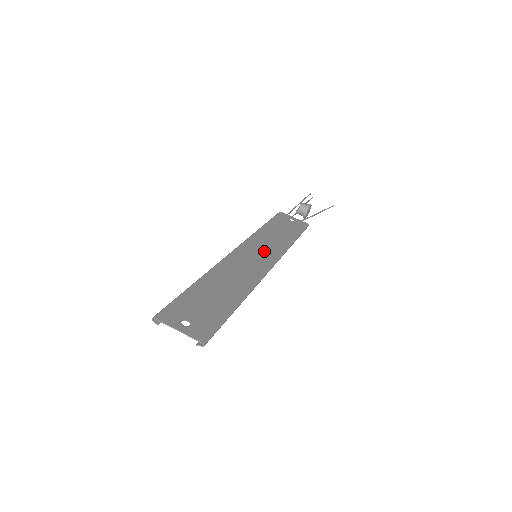
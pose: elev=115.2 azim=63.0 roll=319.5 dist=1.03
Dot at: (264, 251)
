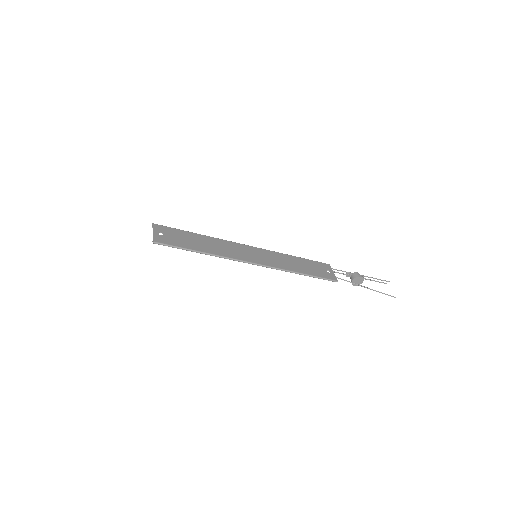
Dot at: (266, 258)
